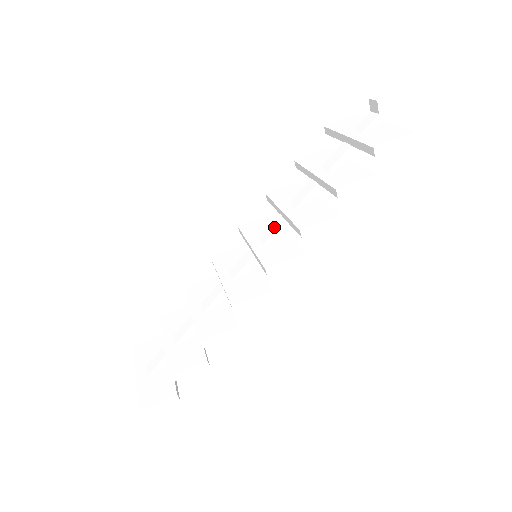
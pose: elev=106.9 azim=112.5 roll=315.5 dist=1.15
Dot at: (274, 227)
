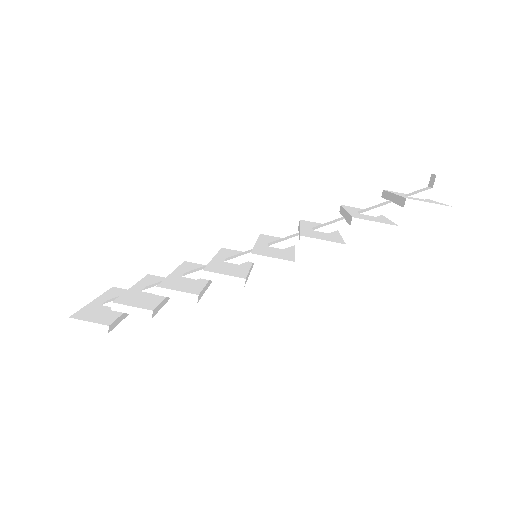
Dot at: (286, 238)
